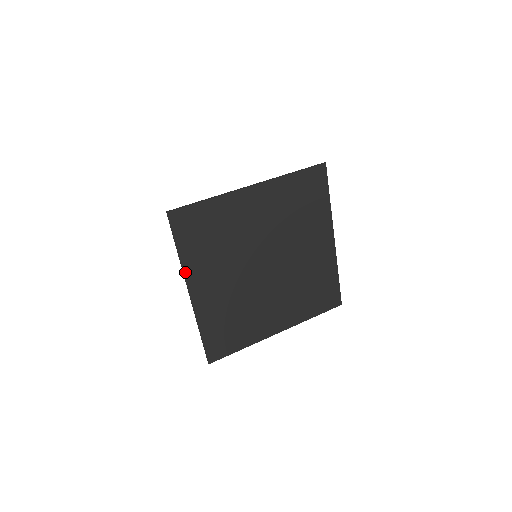
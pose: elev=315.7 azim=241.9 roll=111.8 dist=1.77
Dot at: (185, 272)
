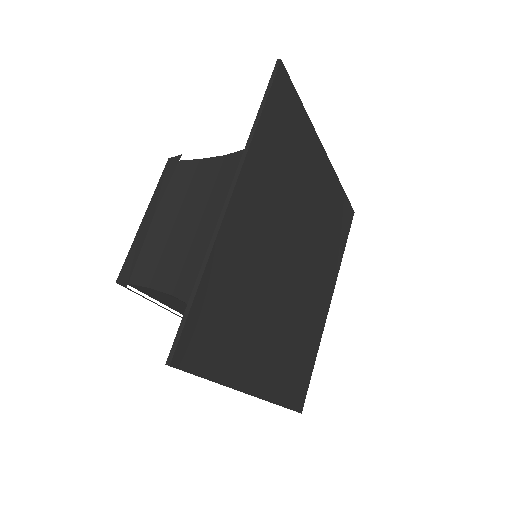
Dot at: (235, 386)
